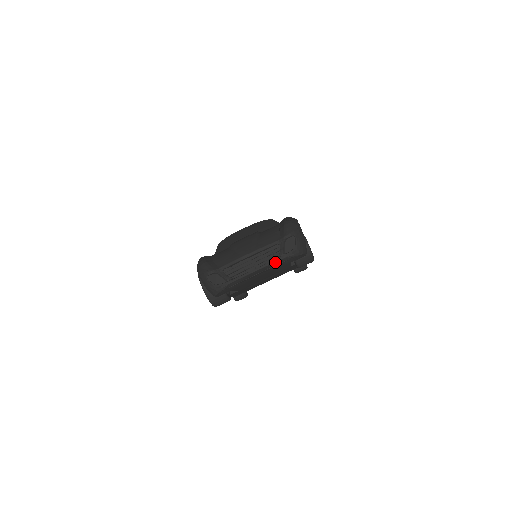
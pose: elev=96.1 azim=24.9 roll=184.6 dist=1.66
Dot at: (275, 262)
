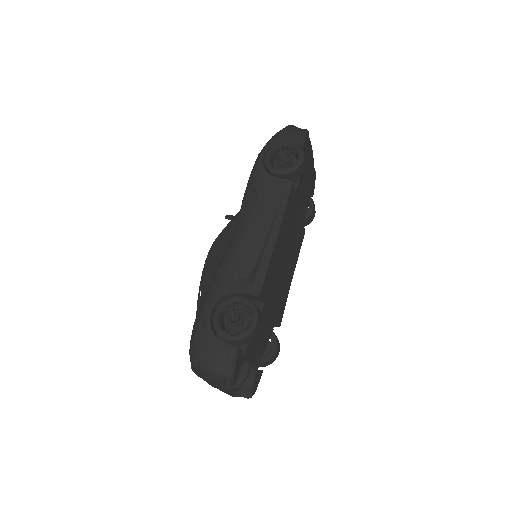
Dot at: occluded
